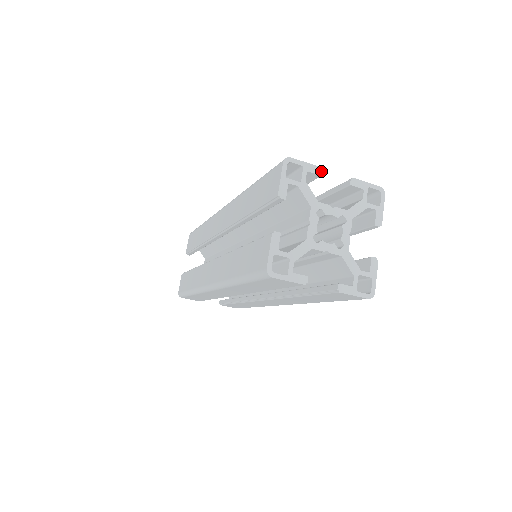
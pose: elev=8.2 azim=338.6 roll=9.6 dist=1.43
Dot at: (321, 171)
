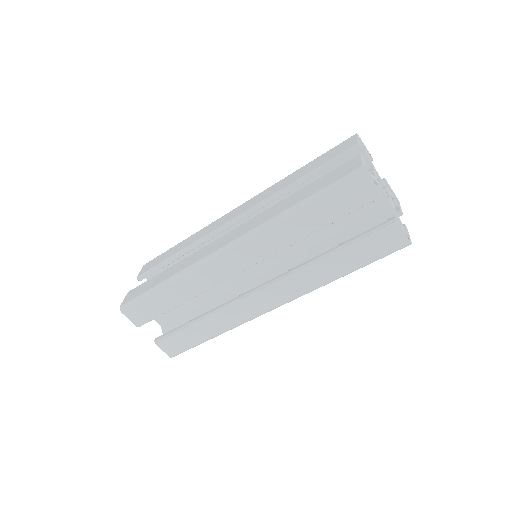
Dot at: (372, 158)
